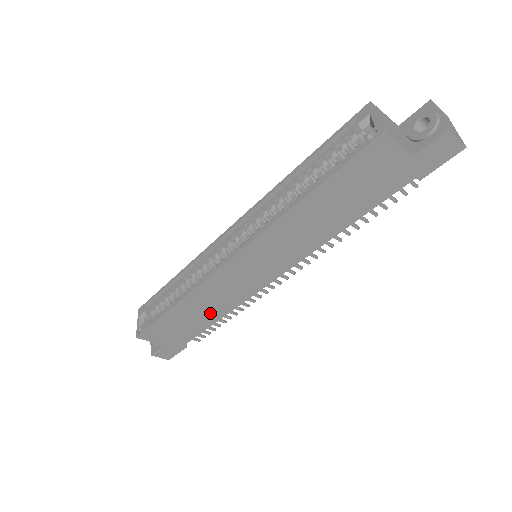
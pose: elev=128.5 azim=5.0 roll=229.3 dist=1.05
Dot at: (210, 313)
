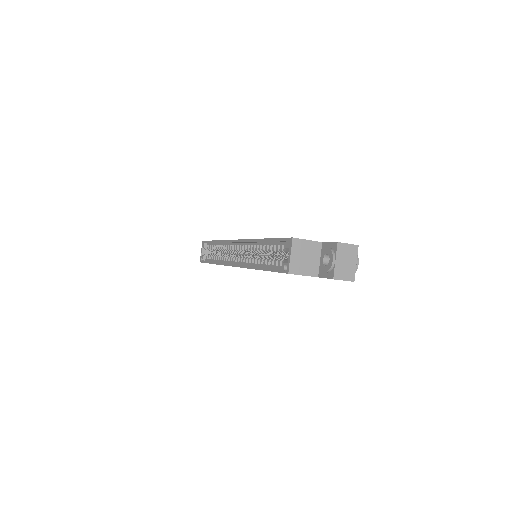
Dot at: occluded
